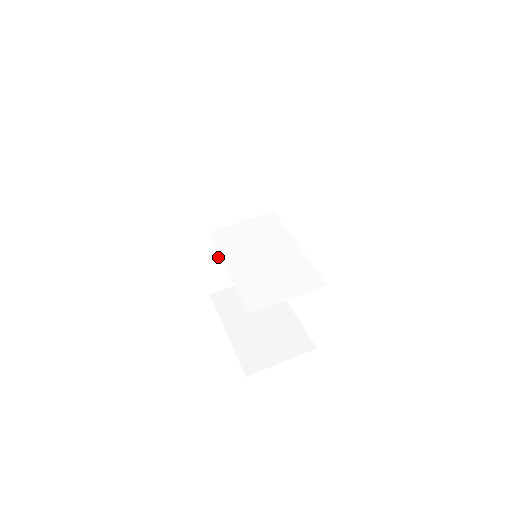
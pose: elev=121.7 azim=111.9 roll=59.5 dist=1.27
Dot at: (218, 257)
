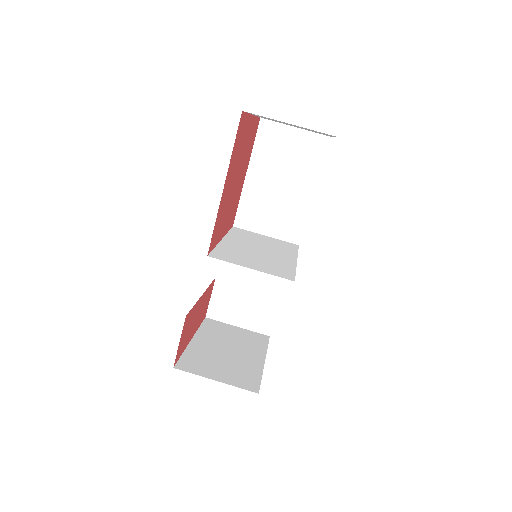
Dot at: (233, 282)
